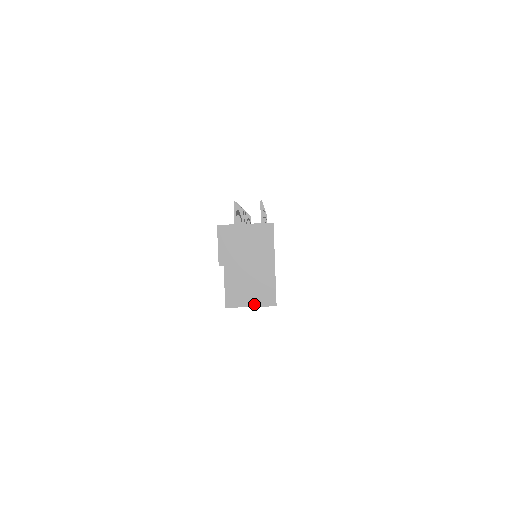
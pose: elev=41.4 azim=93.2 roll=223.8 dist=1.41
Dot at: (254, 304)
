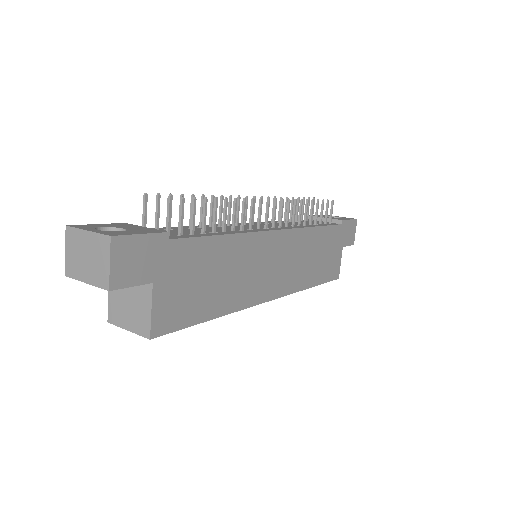
Dot at: (131, 328)
